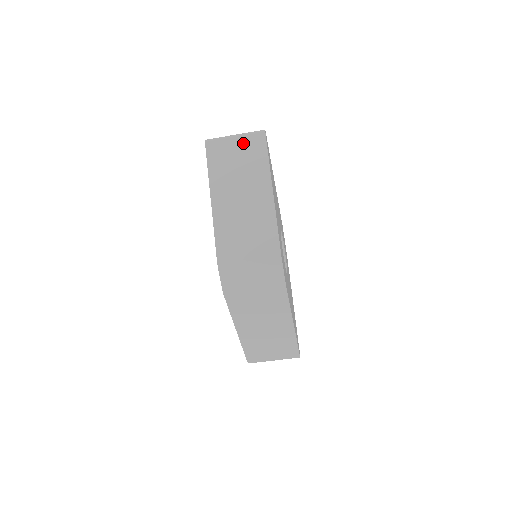
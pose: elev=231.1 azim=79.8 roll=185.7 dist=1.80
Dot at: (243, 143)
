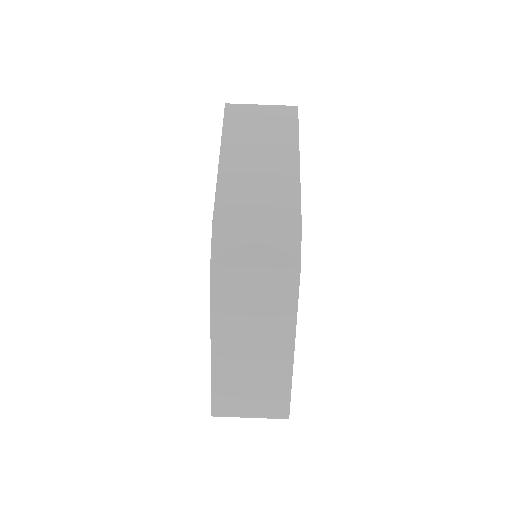
Dot at: (270, 112)
